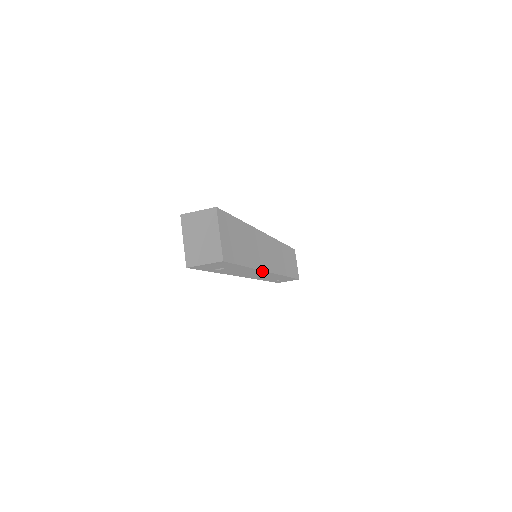
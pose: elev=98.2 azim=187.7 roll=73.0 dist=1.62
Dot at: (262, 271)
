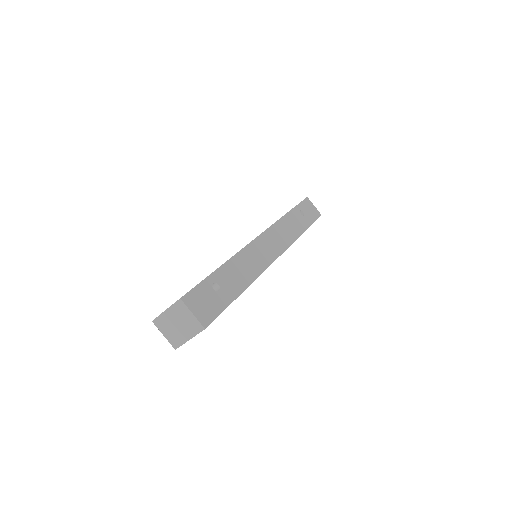
Dot at: occluded
